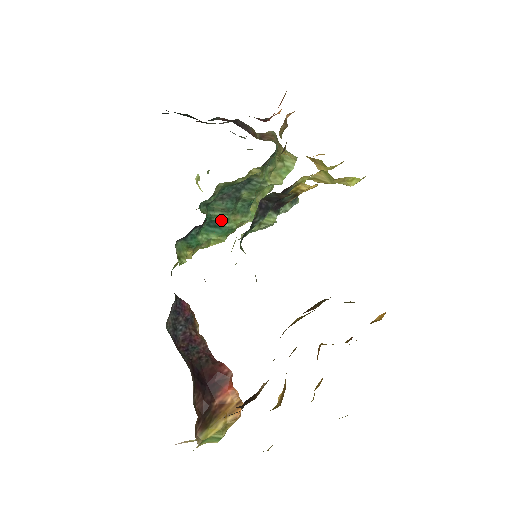
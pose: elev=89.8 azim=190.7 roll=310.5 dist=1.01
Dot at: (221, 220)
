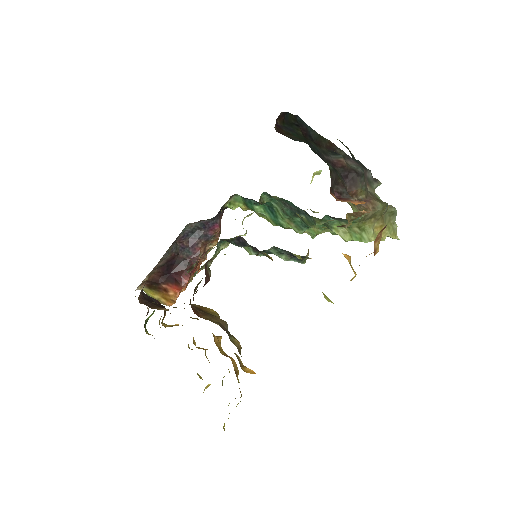
Dot at: (278, 214)
